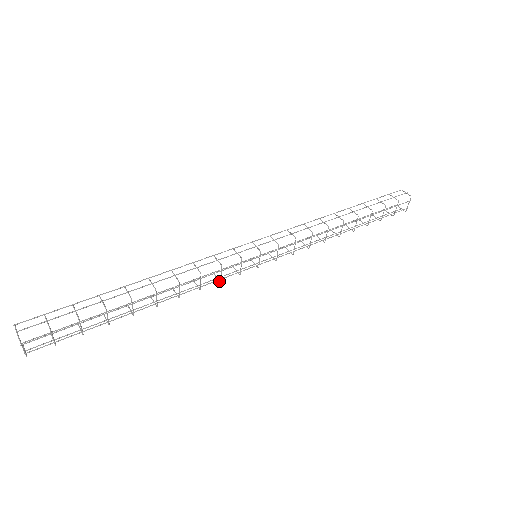
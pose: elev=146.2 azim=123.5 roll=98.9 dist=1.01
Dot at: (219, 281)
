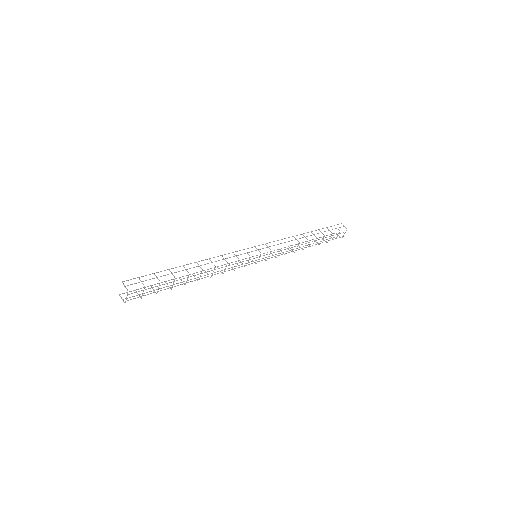
Dot at: (233, 269)
